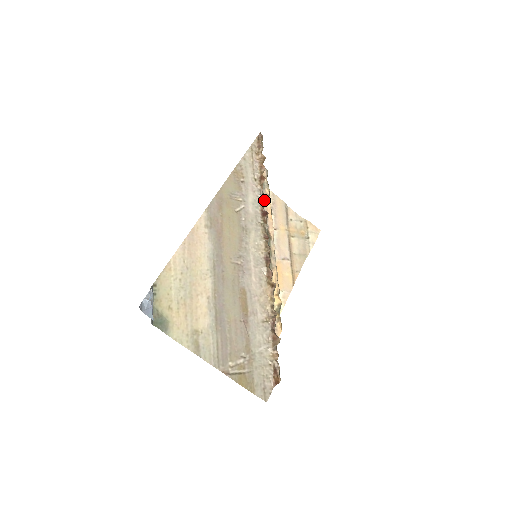
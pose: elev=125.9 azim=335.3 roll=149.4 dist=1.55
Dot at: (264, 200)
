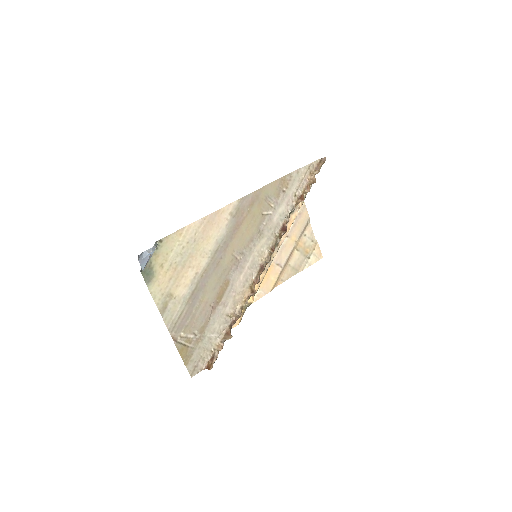
Dot at: occluded
